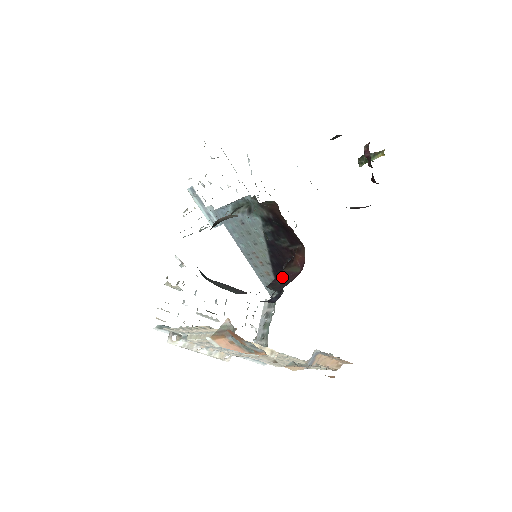
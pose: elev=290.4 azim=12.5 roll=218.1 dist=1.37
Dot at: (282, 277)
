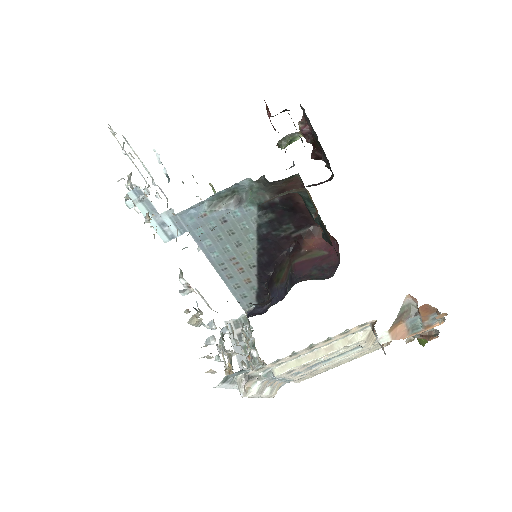
Dot at: (308, 267)
